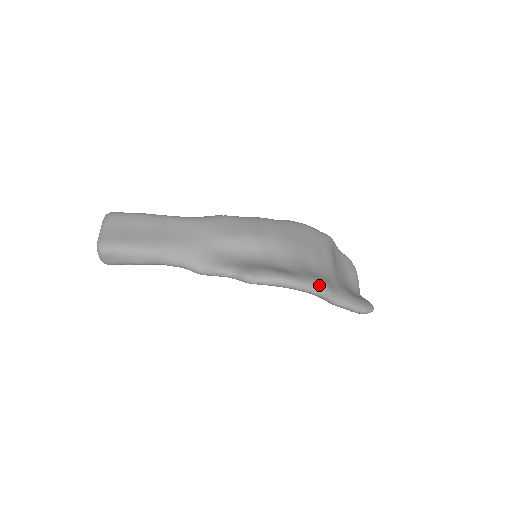
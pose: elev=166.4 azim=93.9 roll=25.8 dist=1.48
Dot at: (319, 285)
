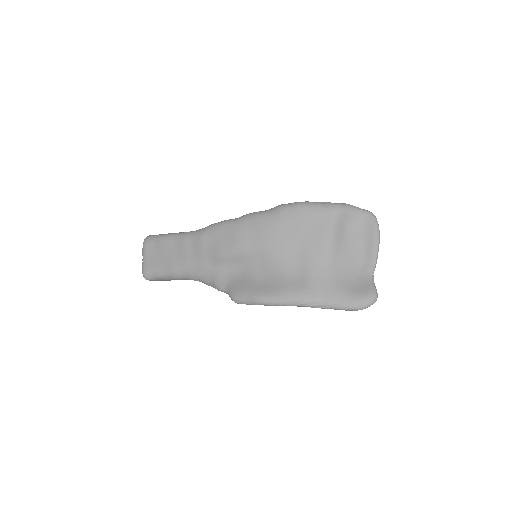
Dot at: (295, 300)
